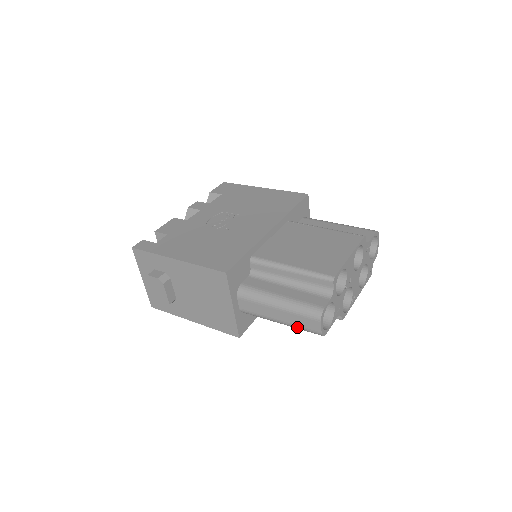
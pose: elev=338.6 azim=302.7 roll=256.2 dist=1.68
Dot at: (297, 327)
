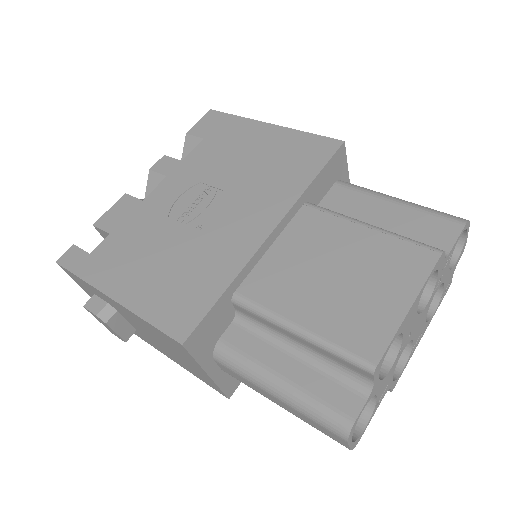
Dot at: (310, 424)
